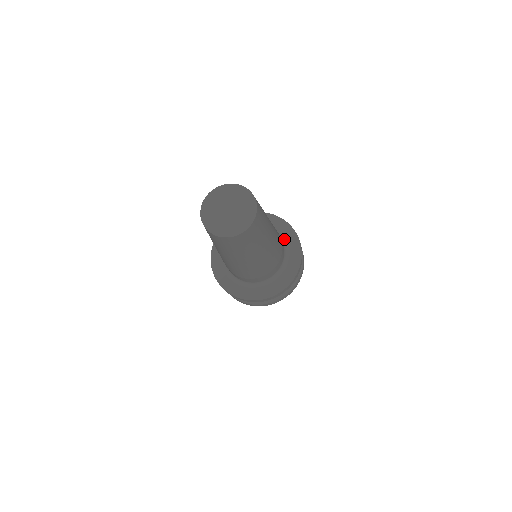
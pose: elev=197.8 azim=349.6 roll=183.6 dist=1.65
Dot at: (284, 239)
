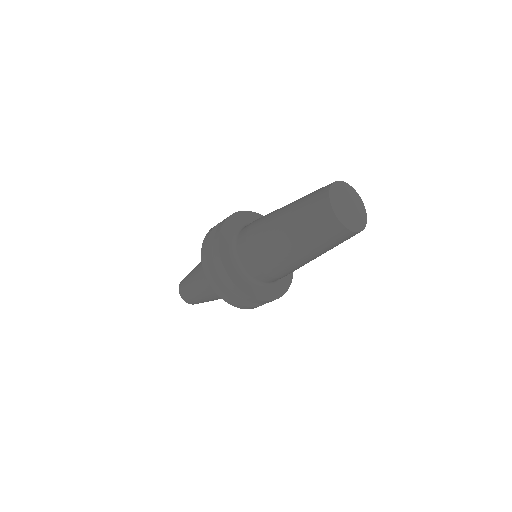
Dot at: occluded
